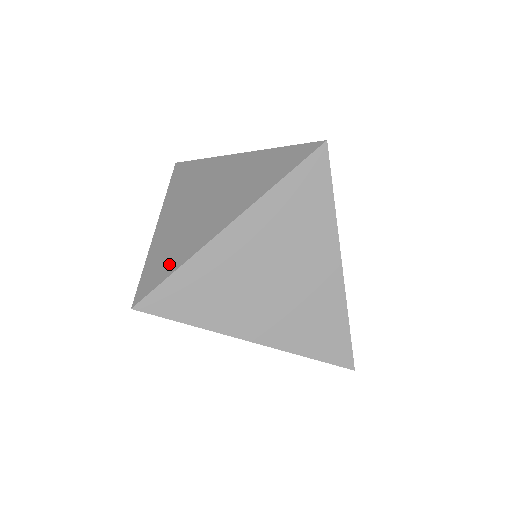
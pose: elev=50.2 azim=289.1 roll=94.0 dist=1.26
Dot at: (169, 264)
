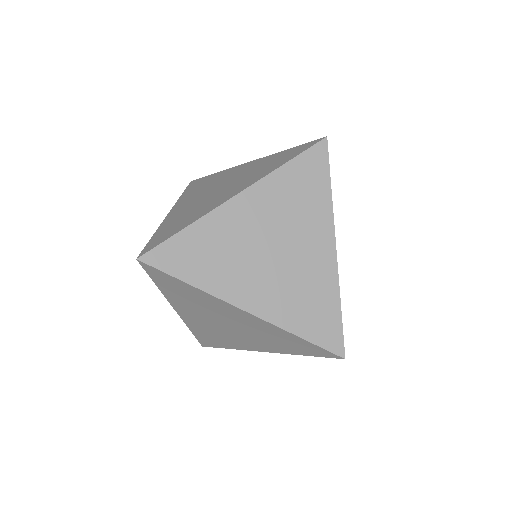
Dot at: (218, 344)
